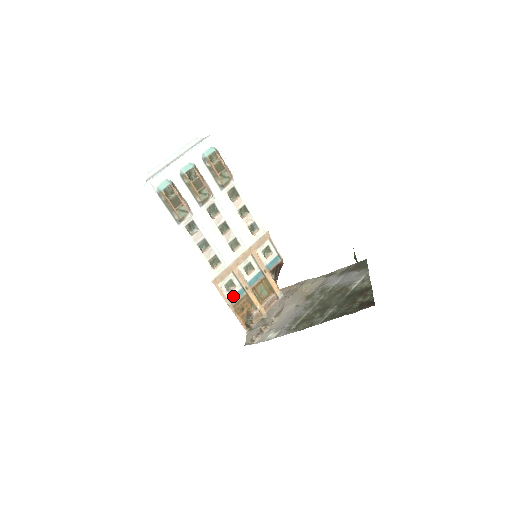
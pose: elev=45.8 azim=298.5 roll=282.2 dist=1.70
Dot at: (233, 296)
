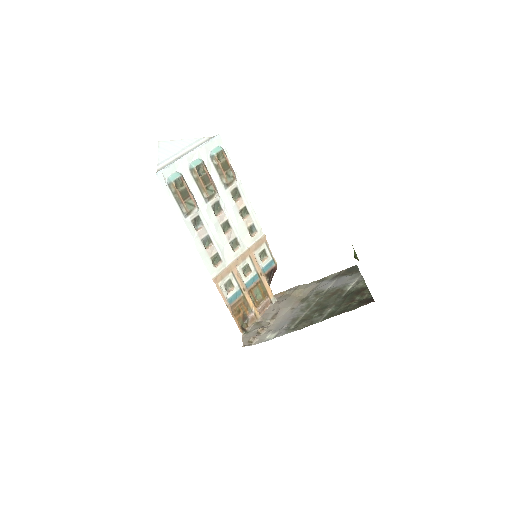
Dot at: (231, 297)
